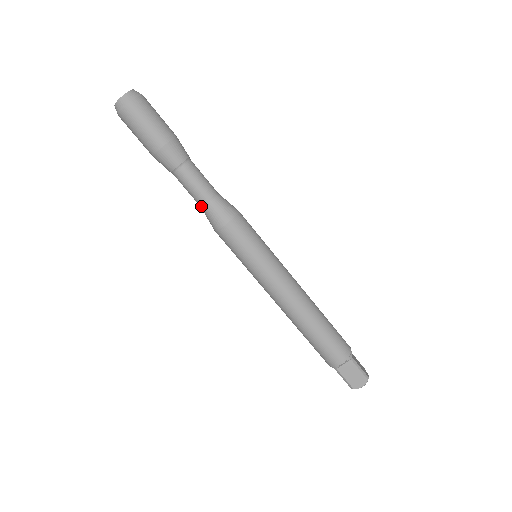
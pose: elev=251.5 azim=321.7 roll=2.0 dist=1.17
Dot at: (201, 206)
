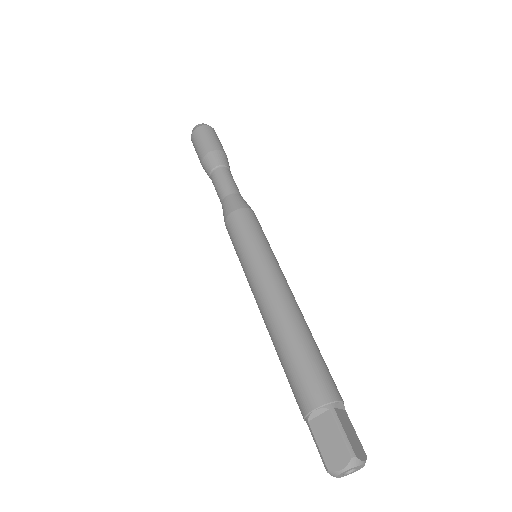
Dot at: occluded
